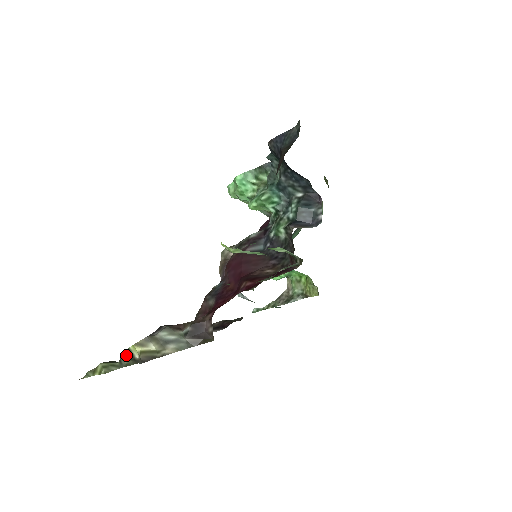
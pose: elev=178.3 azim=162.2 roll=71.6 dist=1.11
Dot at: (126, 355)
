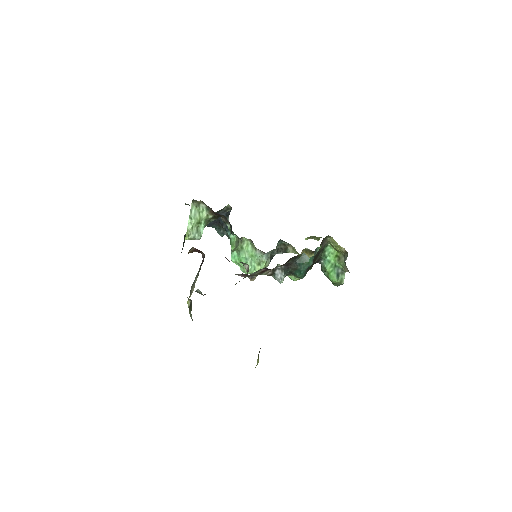
Dot at: (189, 312)
